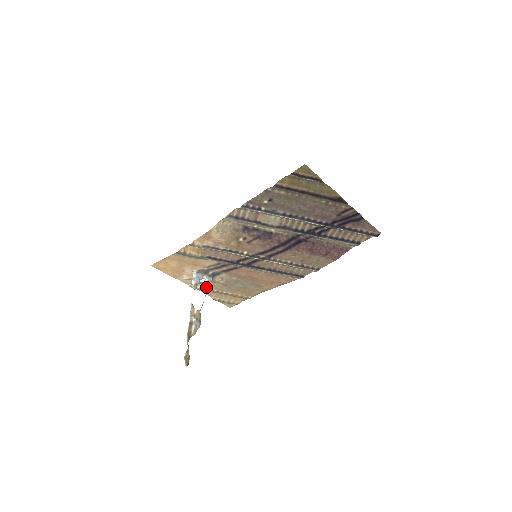
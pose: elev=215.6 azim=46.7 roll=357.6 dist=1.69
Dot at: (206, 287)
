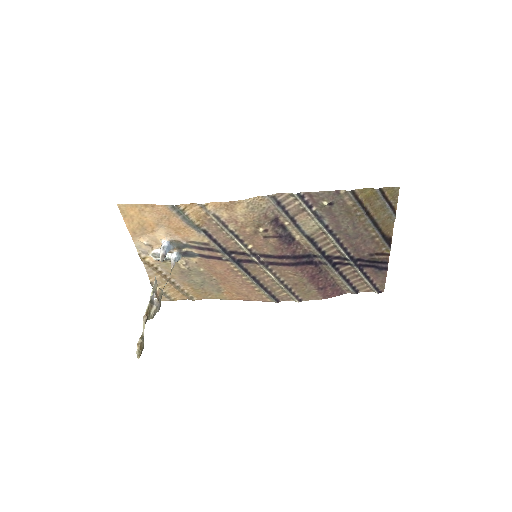
Dot at: (173, 264)
